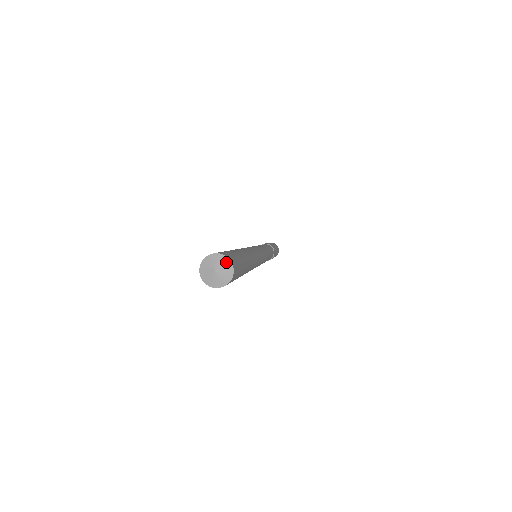
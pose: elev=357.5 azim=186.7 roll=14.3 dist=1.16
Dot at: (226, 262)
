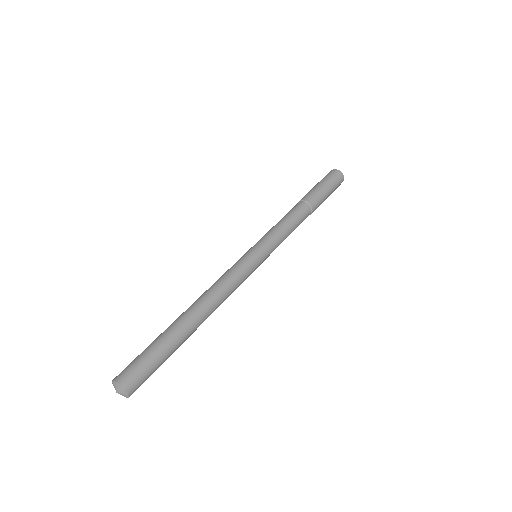
Dot at: (123, 391)
